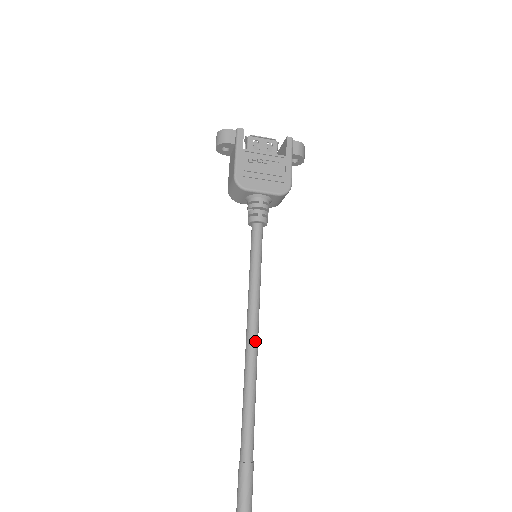
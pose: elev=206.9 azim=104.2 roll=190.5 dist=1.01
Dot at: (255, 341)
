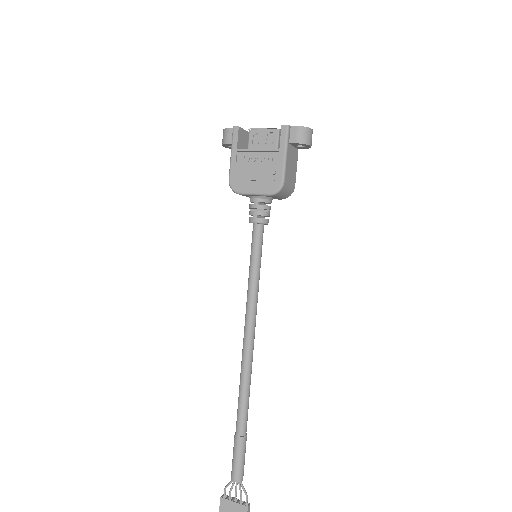
Dot at: (248, 337)
